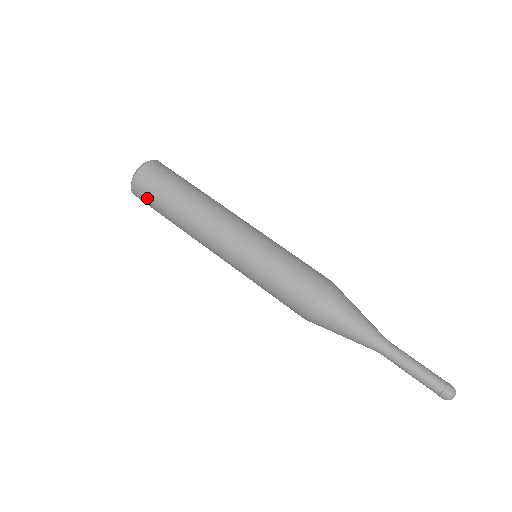
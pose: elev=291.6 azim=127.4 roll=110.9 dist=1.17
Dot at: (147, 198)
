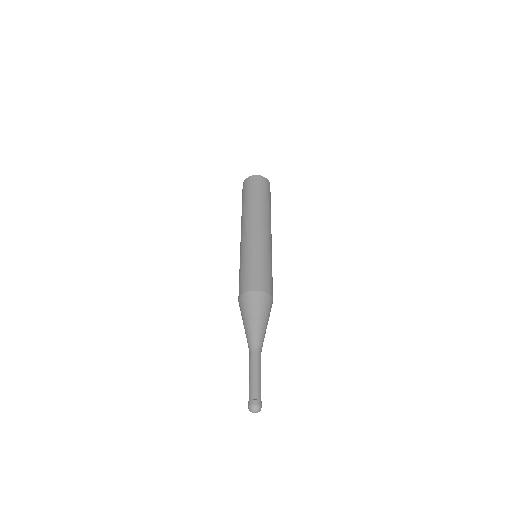
Dot at: (242, 194)
